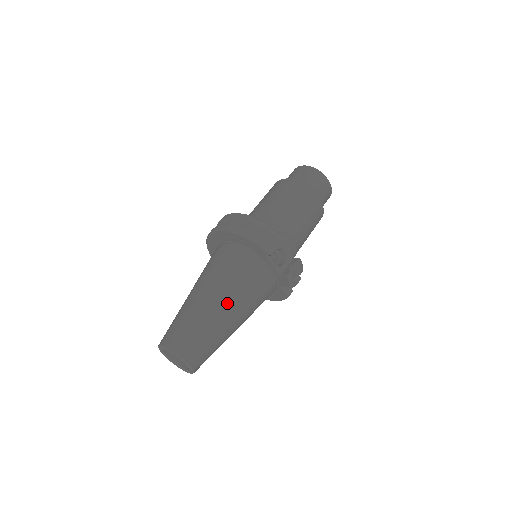
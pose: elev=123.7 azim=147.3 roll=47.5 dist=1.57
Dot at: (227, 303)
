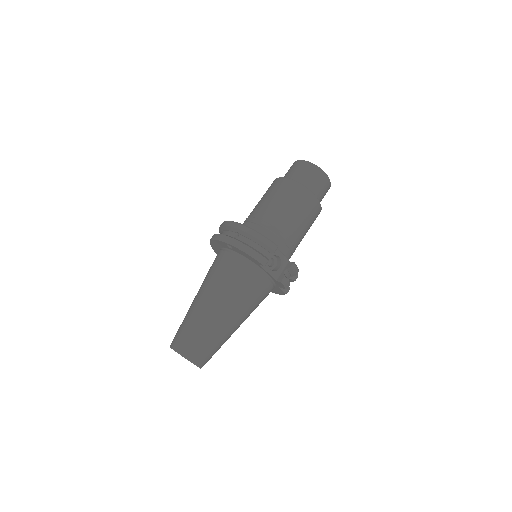
Dot at: (227, 310)
